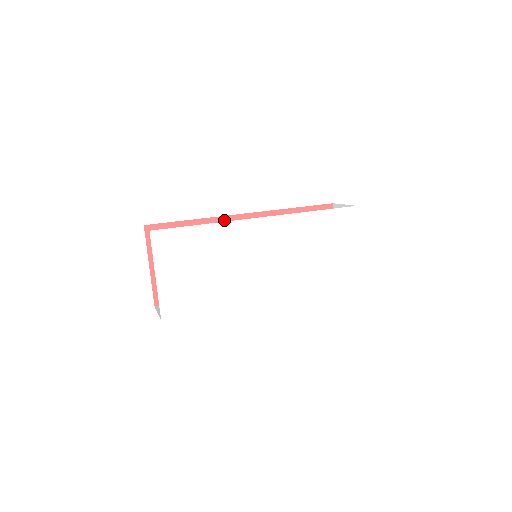
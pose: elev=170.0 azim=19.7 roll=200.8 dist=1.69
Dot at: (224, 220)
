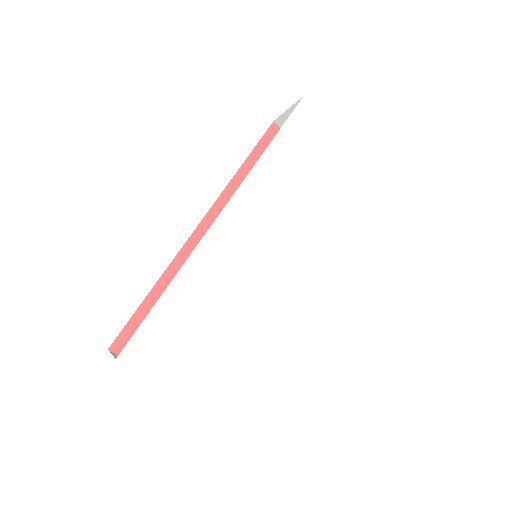
Dot at: (185, 254)
